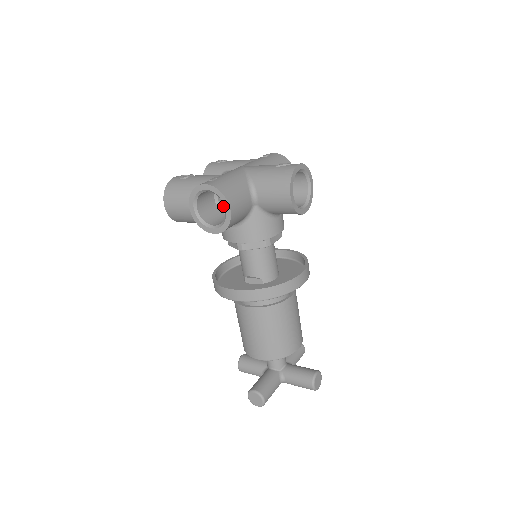
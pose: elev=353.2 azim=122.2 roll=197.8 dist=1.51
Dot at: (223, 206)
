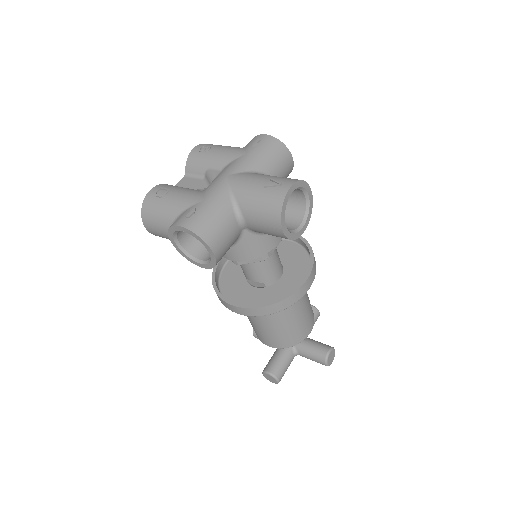
Dot at: occluded
